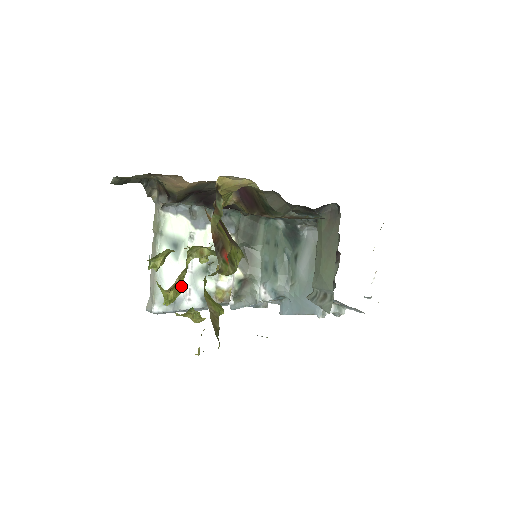
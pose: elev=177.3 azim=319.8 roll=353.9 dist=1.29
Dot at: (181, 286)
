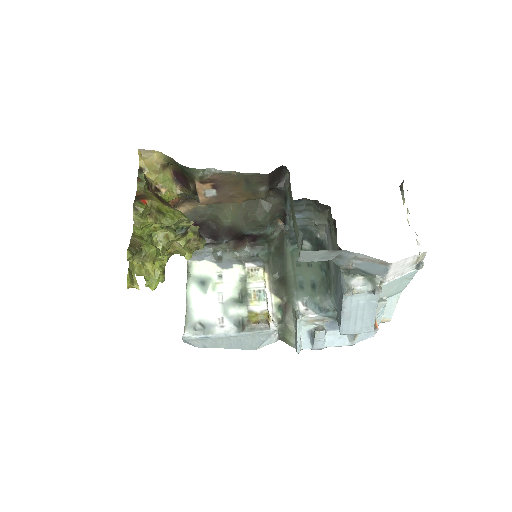
Dot at: (156, 267)
